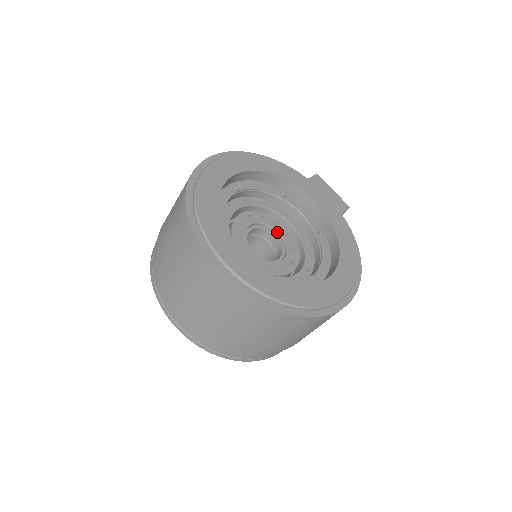
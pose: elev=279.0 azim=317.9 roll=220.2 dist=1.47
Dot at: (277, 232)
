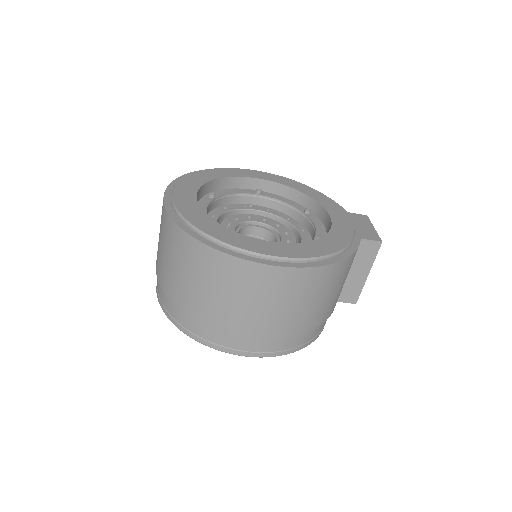
Dot at: (281, 236)
